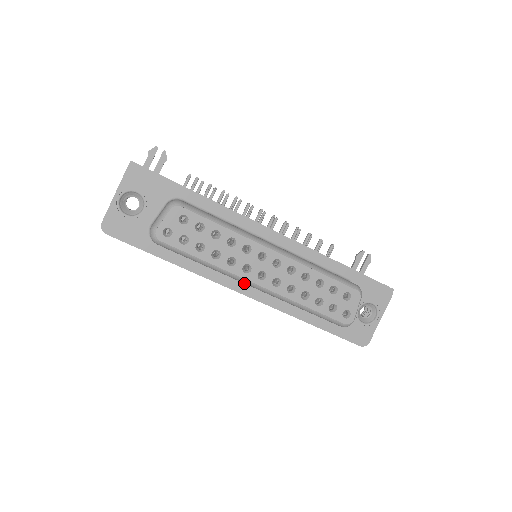
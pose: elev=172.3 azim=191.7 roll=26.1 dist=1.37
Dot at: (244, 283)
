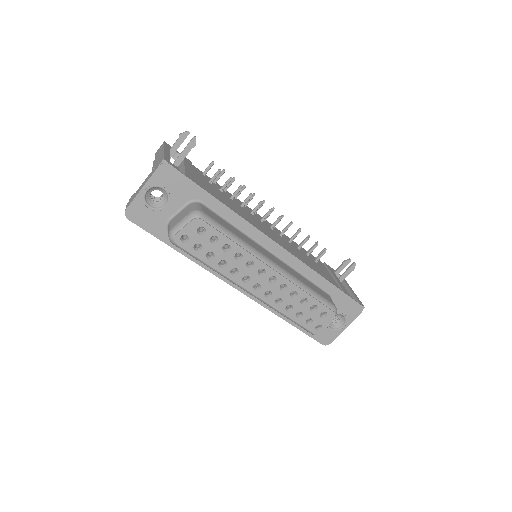
Dot at: occluded
